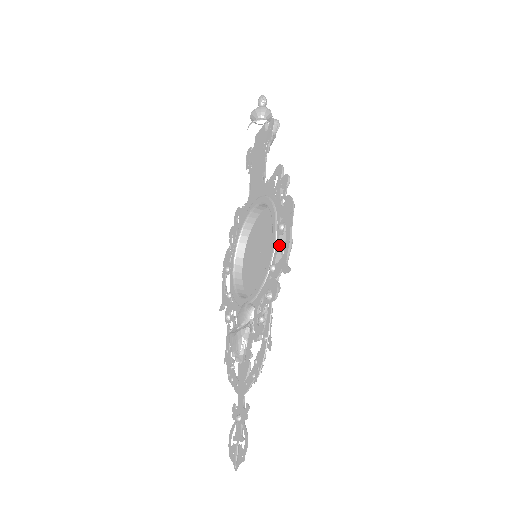
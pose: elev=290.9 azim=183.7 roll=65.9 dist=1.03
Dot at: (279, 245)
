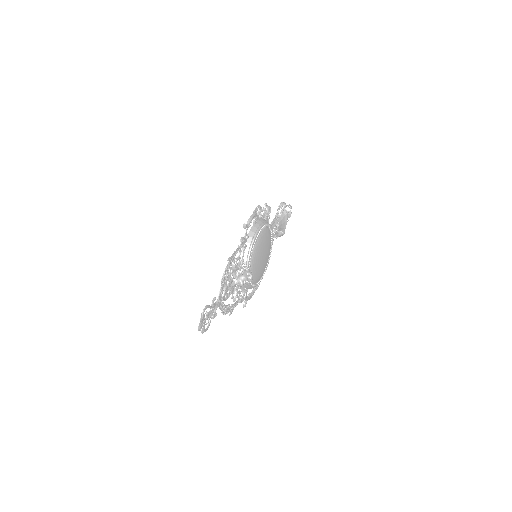
Dot at: (252, 228)
